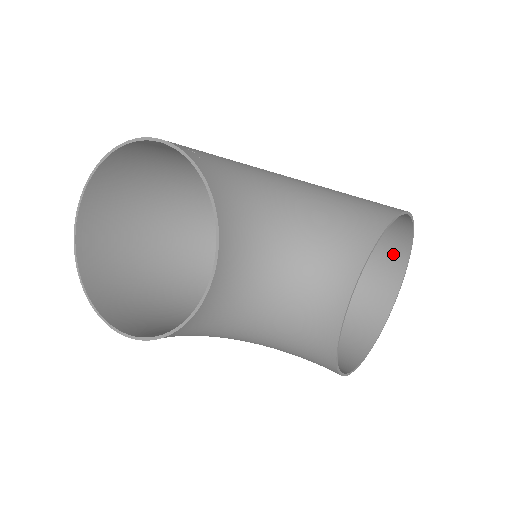
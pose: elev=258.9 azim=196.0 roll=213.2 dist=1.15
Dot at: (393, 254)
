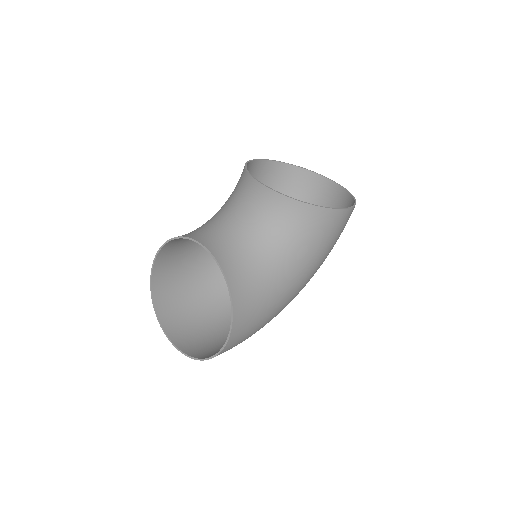
Dot at: (307, 181)
